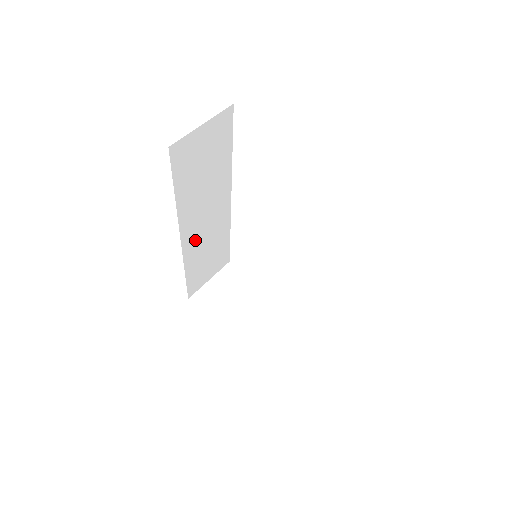
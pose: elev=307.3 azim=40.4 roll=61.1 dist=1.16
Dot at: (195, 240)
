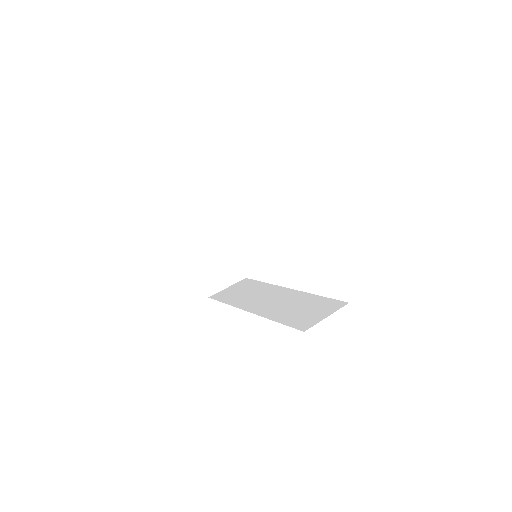
Dot at: occluded
